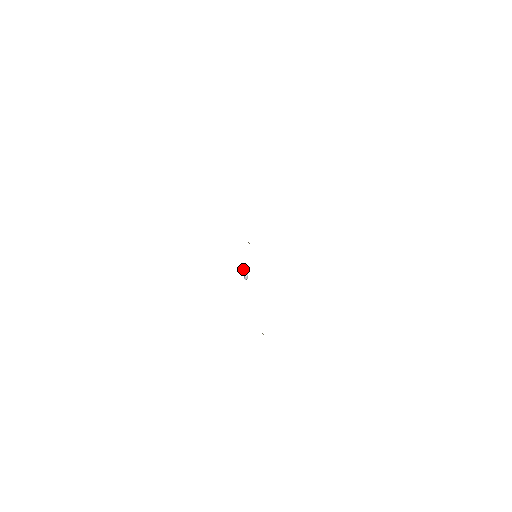
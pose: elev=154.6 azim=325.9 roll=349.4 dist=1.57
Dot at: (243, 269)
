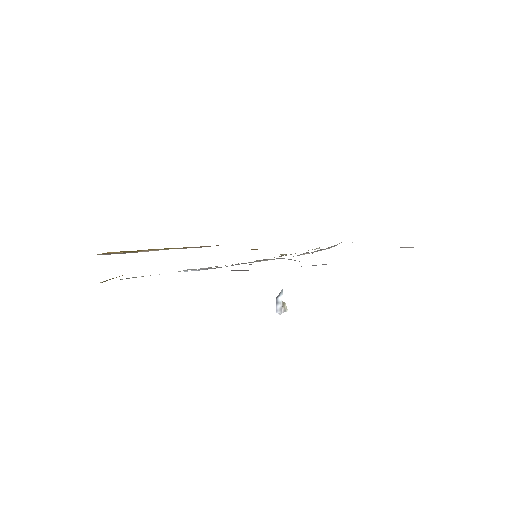
Dot at: (277, 296)
